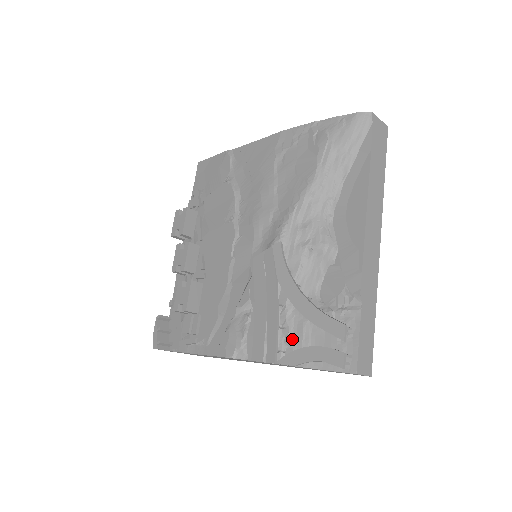
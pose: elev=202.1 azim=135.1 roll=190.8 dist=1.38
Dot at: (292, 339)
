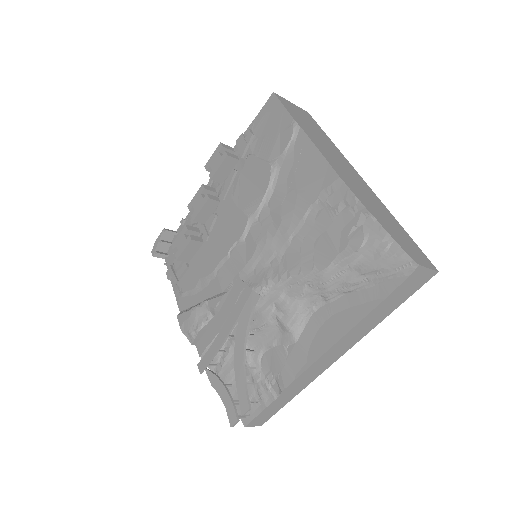
Dot at: (225, 363)
